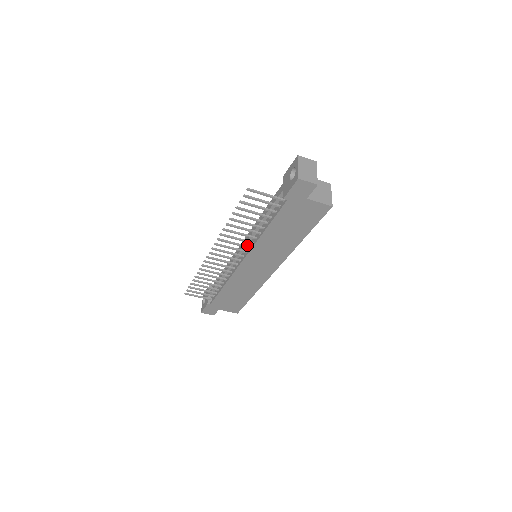
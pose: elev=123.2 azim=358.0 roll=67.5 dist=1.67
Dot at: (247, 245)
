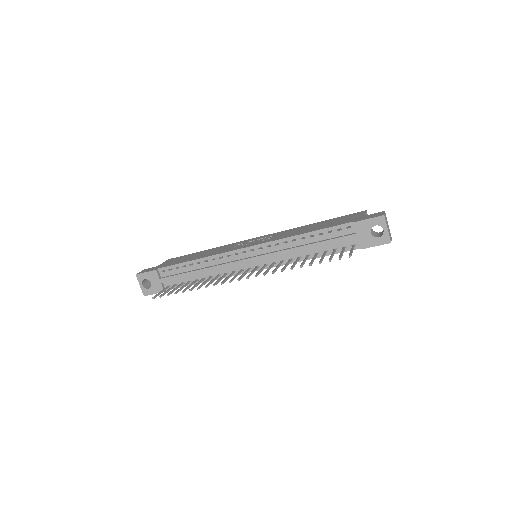
Dot at: (266, 258)
